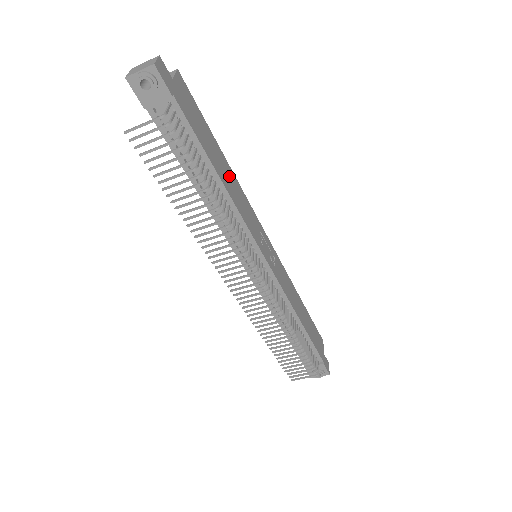
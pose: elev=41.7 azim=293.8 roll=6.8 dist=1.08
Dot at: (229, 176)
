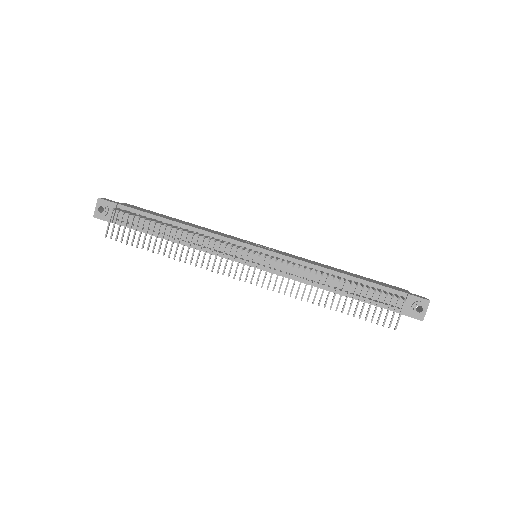
Dot at: occluded
